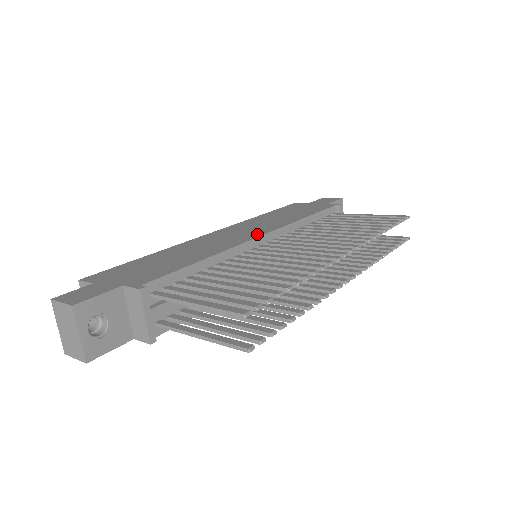
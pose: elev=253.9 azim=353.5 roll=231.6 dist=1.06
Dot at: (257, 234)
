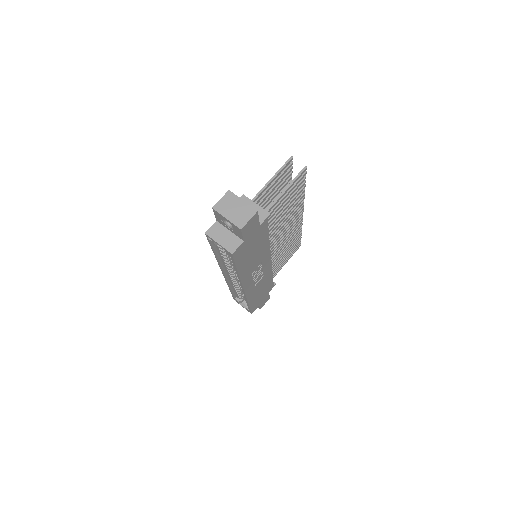
Dot at: occluded
